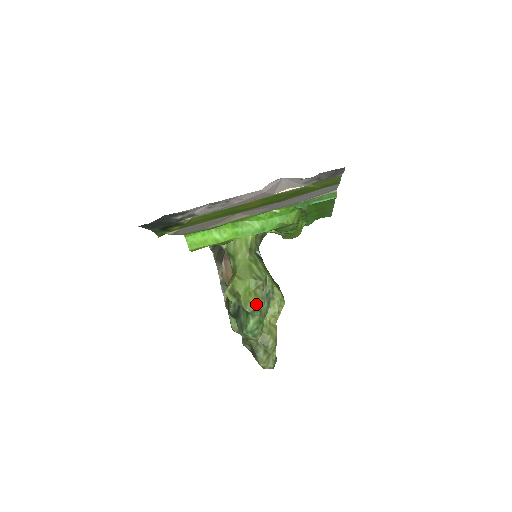
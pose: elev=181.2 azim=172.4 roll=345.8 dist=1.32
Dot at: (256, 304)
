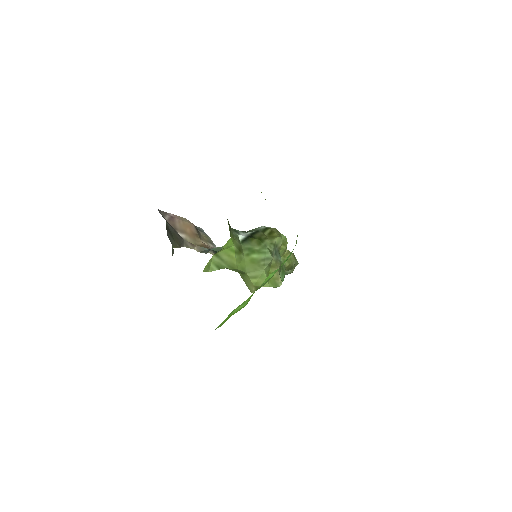
Dot at: (278, 271)
